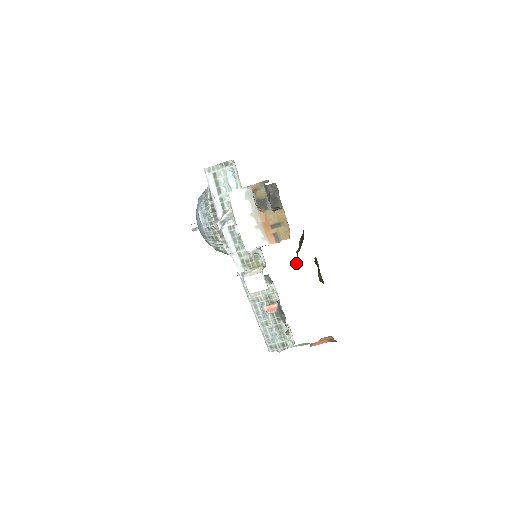
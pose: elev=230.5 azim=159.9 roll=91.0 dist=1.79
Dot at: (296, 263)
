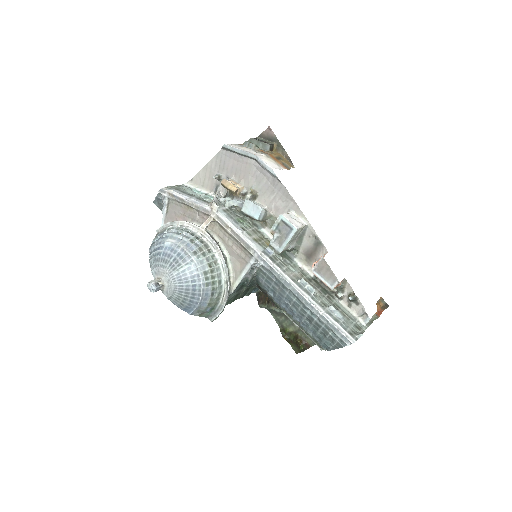
Dot at: (278, 308)
